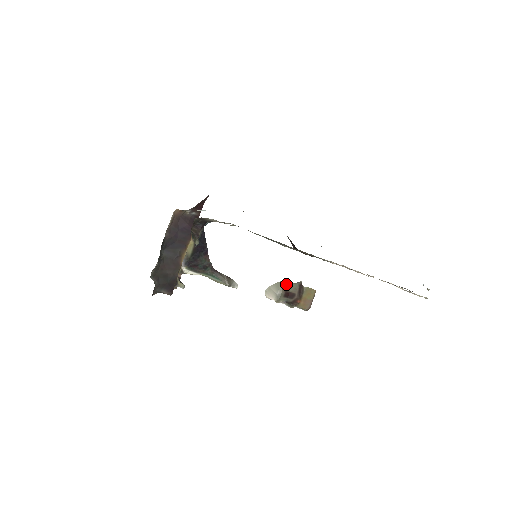
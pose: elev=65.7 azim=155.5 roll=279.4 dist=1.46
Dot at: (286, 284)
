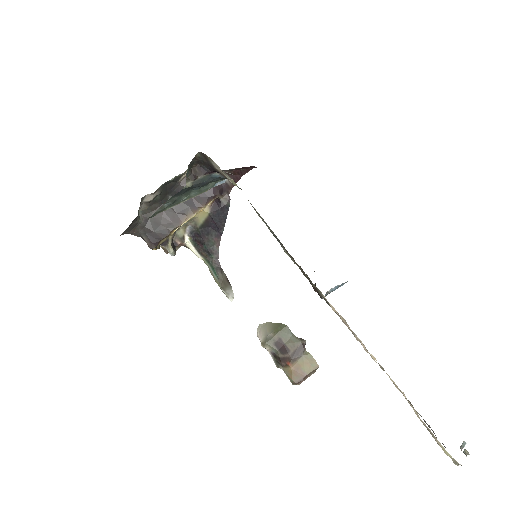
Dot at: (286, 331)
